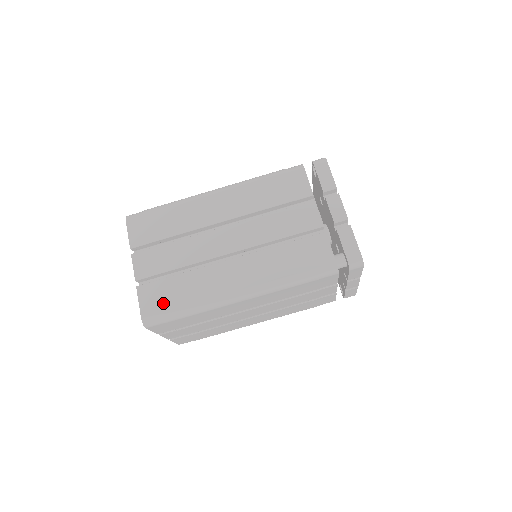
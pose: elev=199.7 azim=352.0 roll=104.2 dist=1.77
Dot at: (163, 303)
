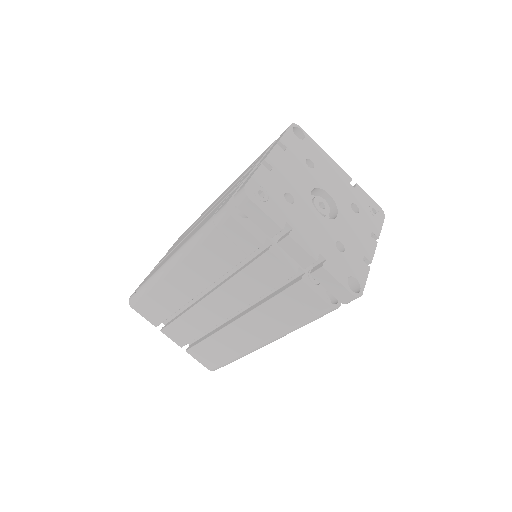
Dot at: occluded
